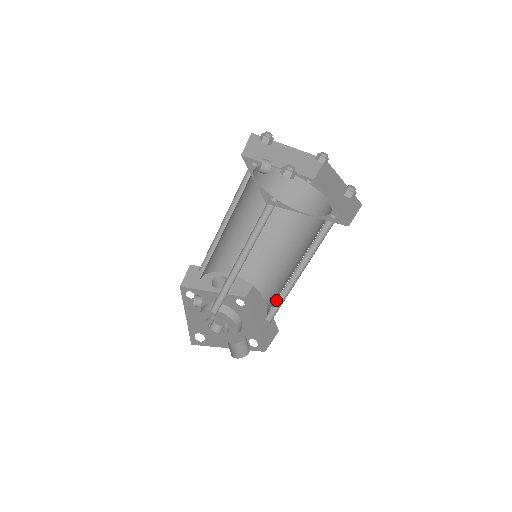
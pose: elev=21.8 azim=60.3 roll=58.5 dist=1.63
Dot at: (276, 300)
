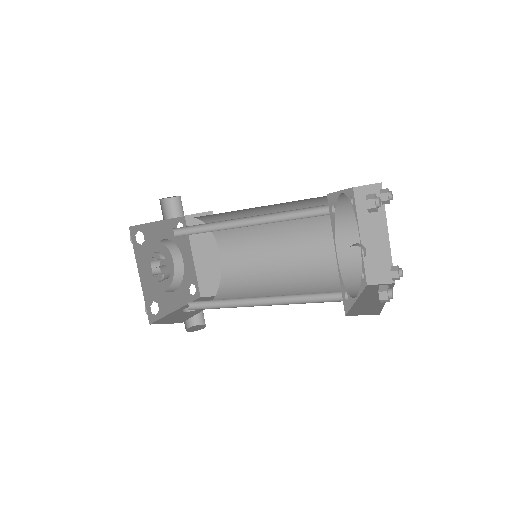
Dot at: (246, 282)
